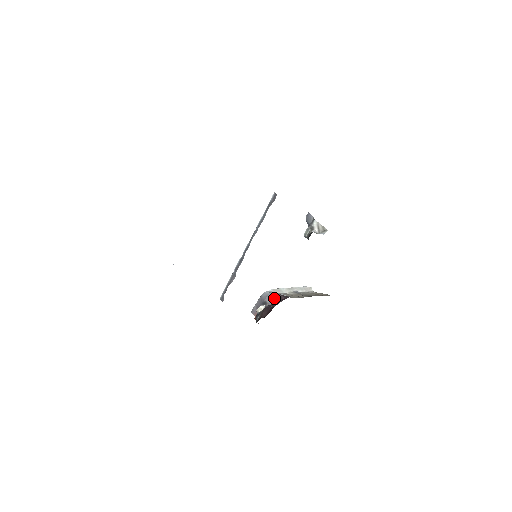
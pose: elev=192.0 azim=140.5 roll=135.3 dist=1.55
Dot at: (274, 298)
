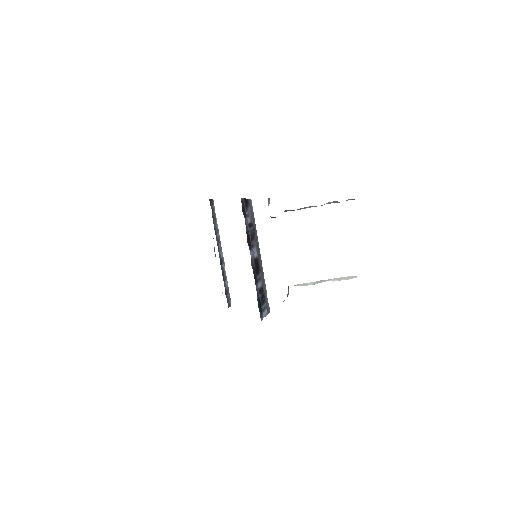
Dot at: (288, 288)
